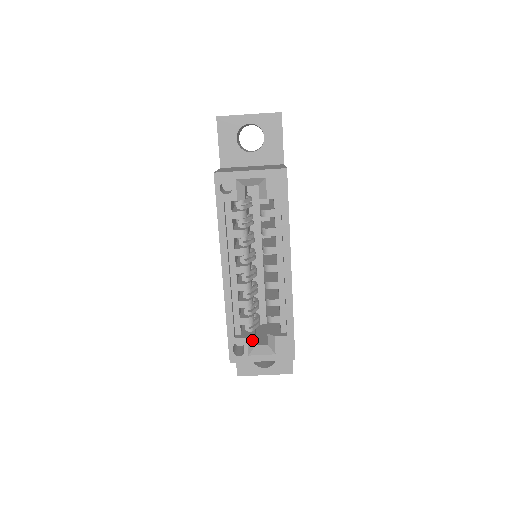
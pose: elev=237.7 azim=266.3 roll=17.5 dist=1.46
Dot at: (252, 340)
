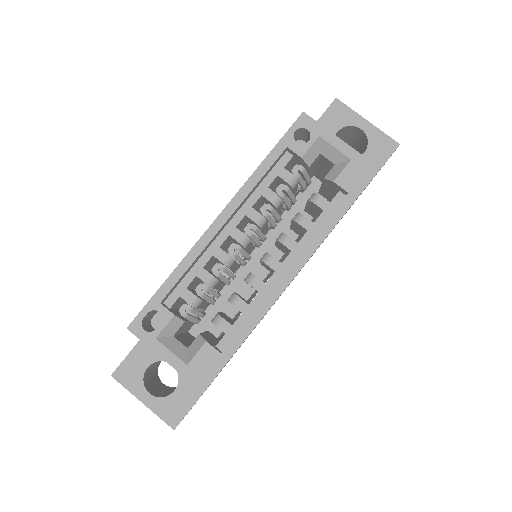
Dot at: (176, 325)
